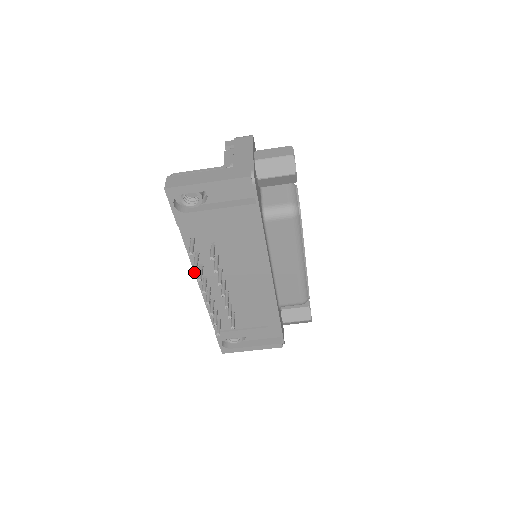
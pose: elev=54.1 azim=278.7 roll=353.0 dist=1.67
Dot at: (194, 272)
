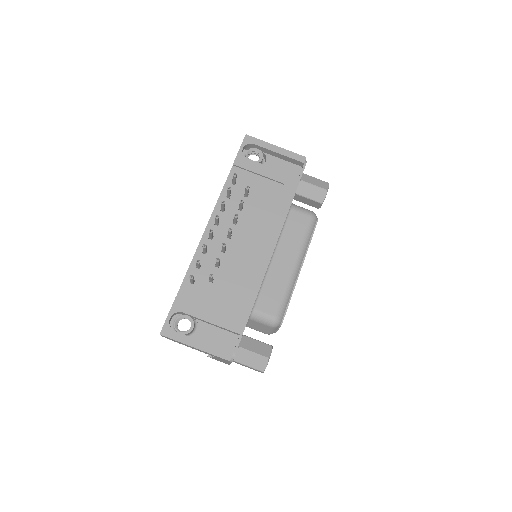
Dot at: (212, 213)
